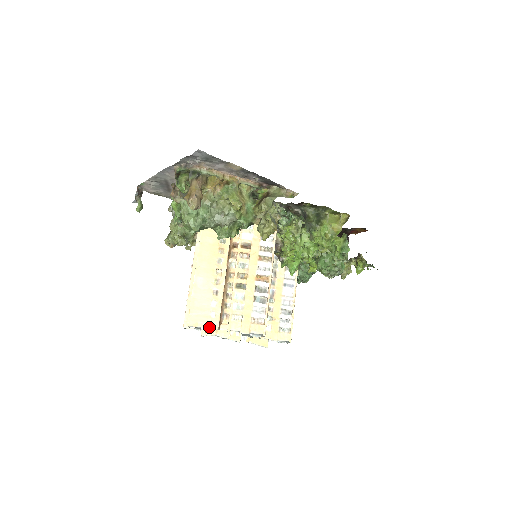
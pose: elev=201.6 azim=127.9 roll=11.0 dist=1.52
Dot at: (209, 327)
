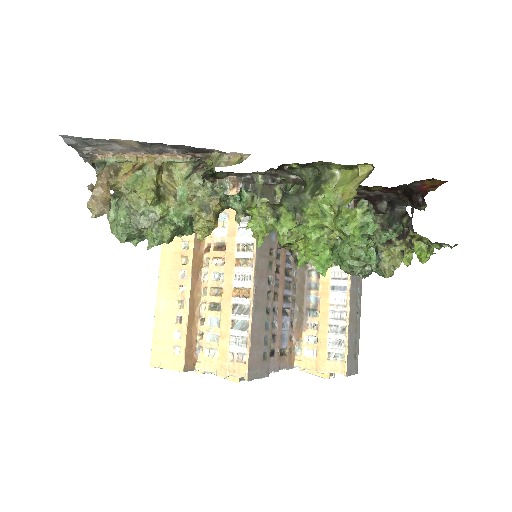
Dot at: (173, 368)
